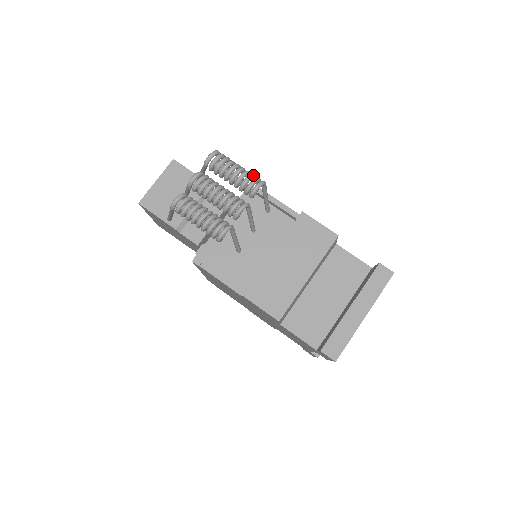
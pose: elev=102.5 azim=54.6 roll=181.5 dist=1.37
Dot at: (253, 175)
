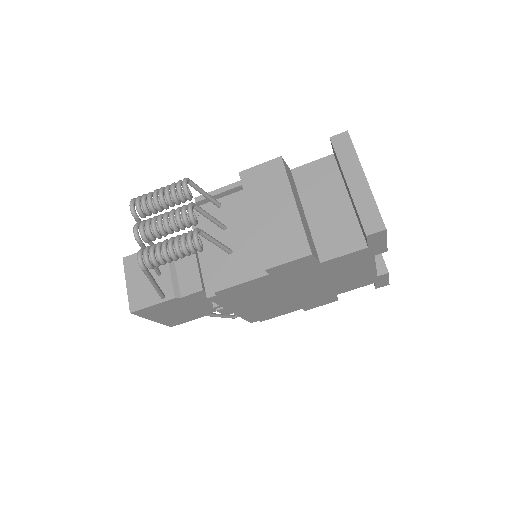
Dot at: (173, 183)
